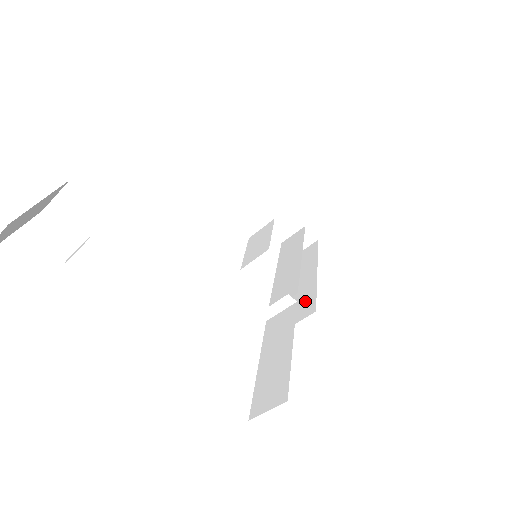
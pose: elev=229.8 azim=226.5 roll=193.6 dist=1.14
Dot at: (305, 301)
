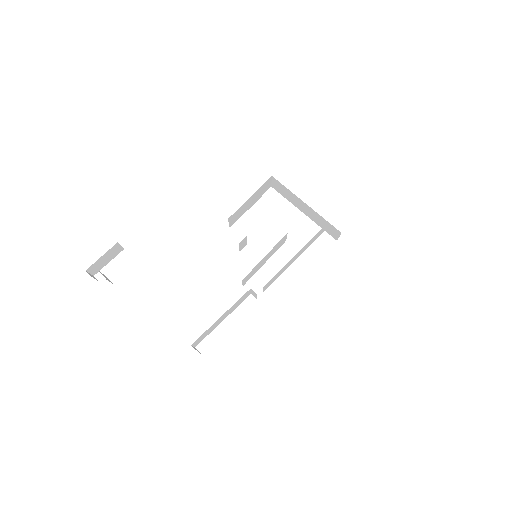
Dot at: occluded
